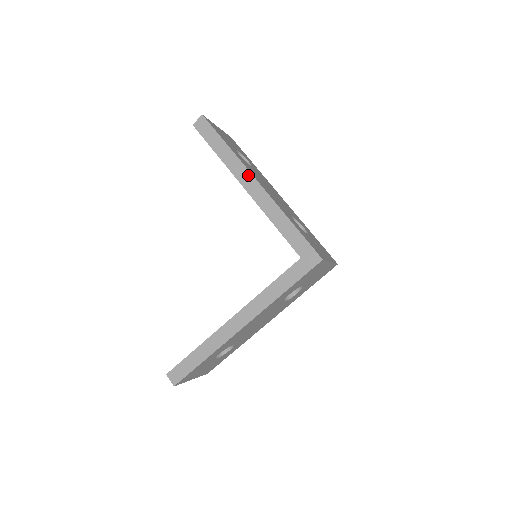
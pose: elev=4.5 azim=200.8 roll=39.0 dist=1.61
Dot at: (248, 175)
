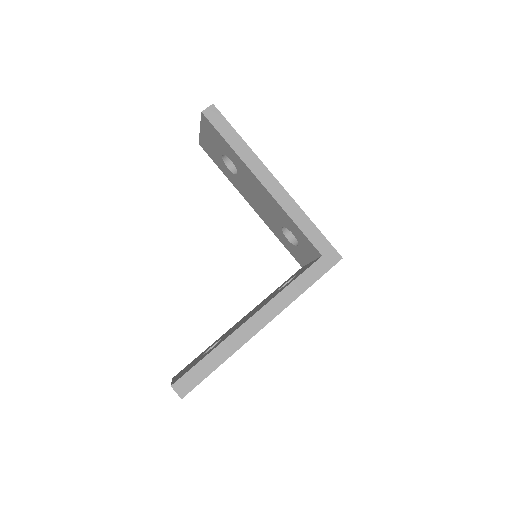
Dot at: (266, 172)
